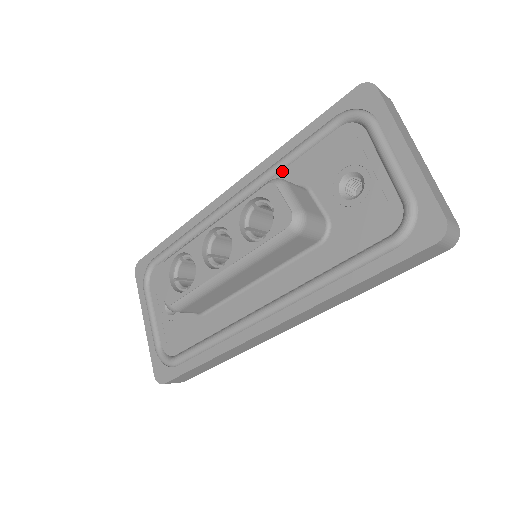
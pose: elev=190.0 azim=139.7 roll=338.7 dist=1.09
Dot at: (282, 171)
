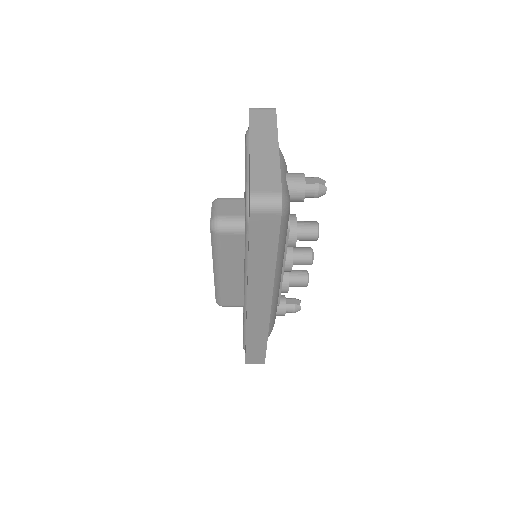
Dot at: occluded
